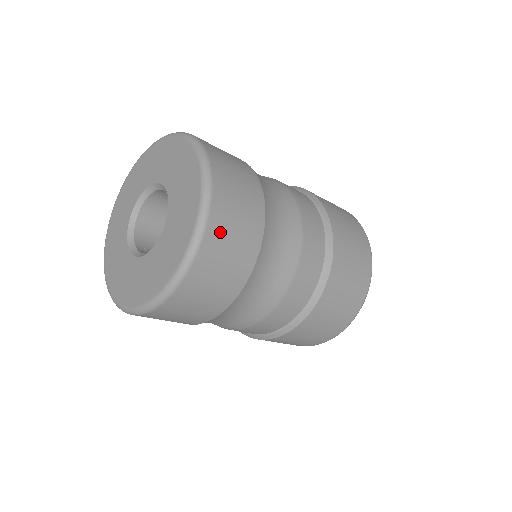
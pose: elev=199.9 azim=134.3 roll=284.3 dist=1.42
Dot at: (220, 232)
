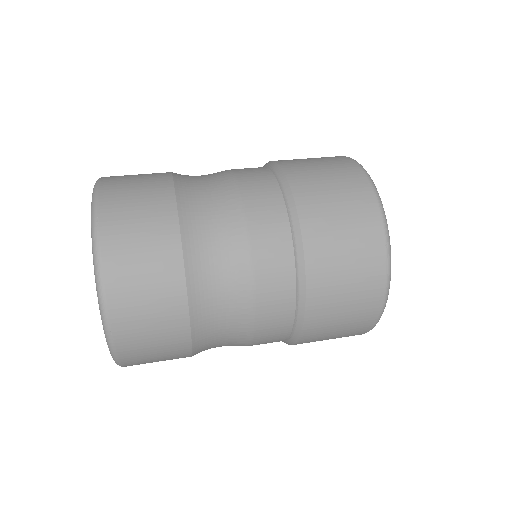
Dot at: (135, 353)
